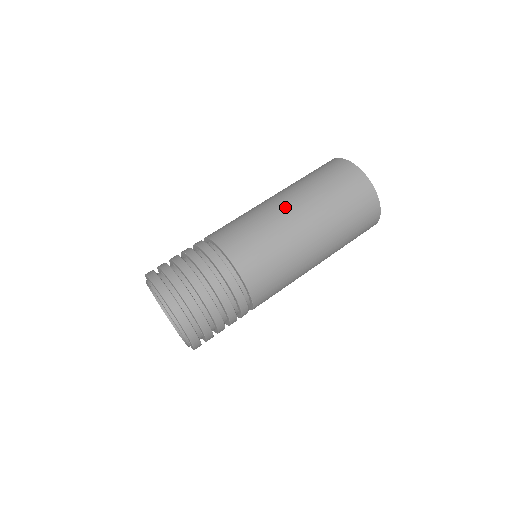
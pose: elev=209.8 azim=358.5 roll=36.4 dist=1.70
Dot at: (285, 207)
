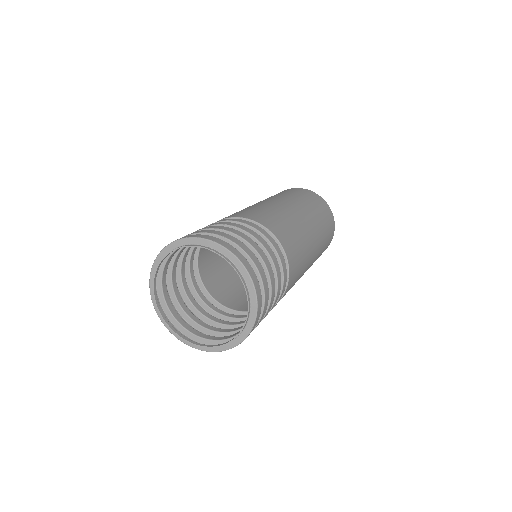
Dot at: (302, 216)
